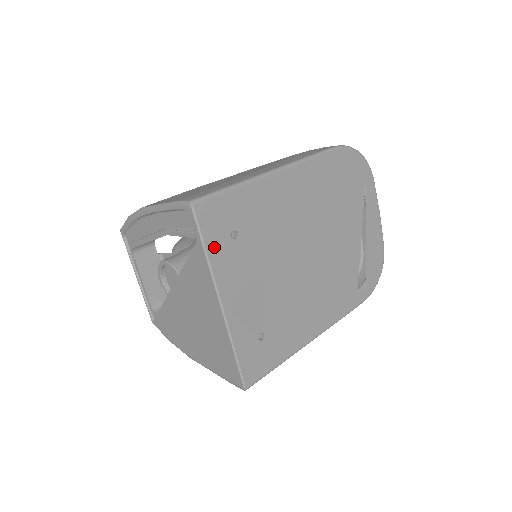
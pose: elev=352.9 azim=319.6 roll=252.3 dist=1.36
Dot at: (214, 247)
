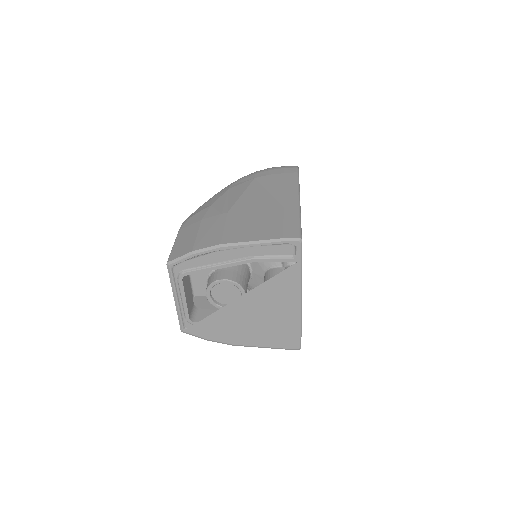
Dot at: occluded
